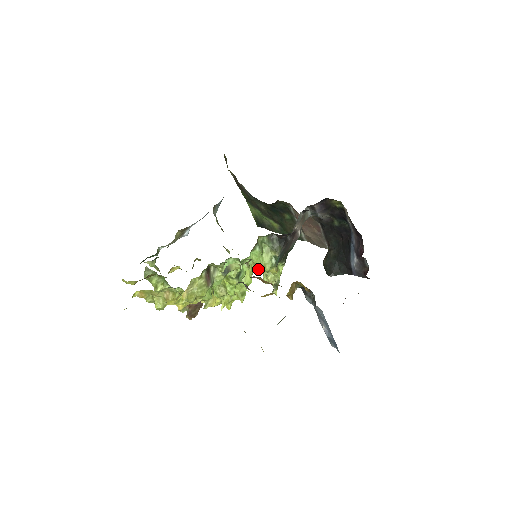
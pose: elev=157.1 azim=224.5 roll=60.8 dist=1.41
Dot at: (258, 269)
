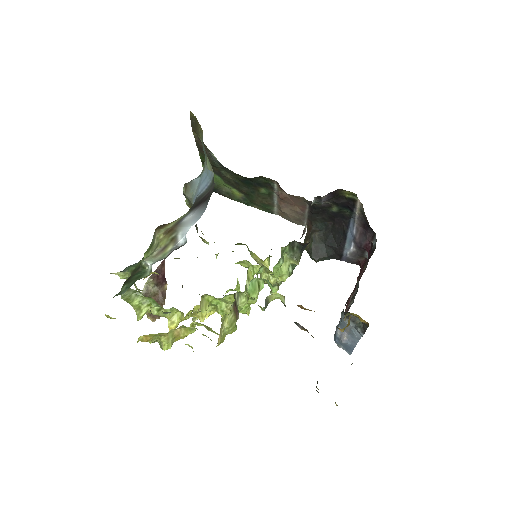
Dot at: occluded
